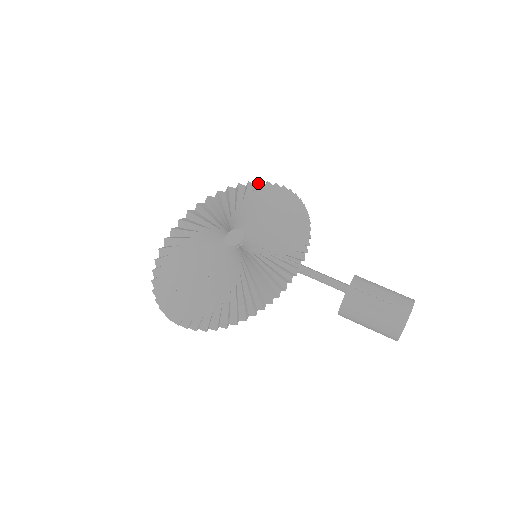
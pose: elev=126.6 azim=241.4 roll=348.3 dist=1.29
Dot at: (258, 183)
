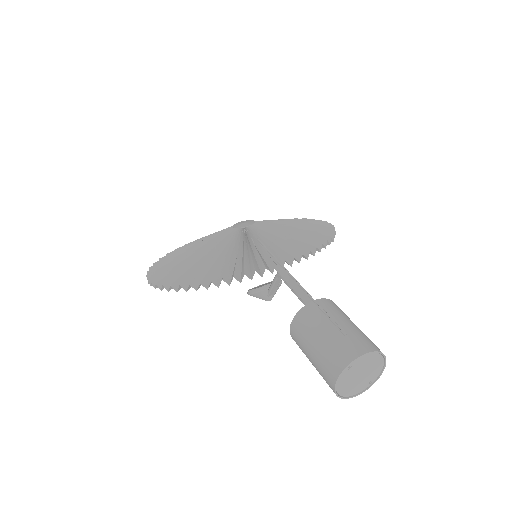
Dot at: (312, 219)
